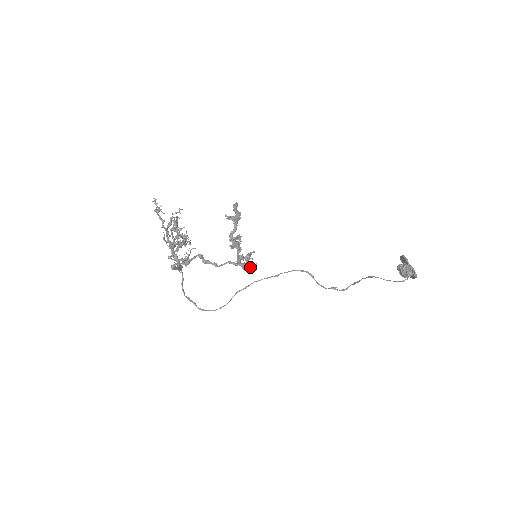
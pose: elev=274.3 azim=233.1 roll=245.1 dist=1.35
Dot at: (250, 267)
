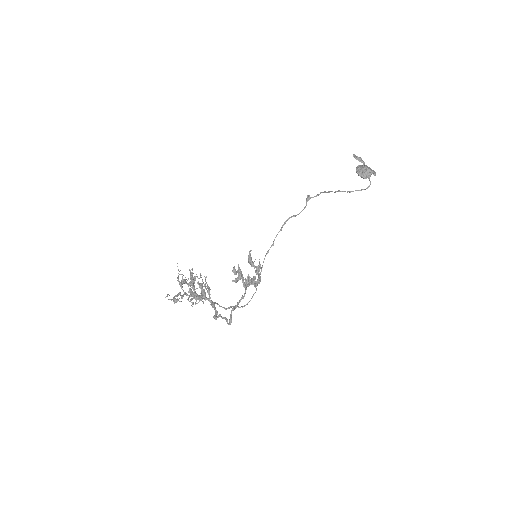
Dot at: (259, 270)
